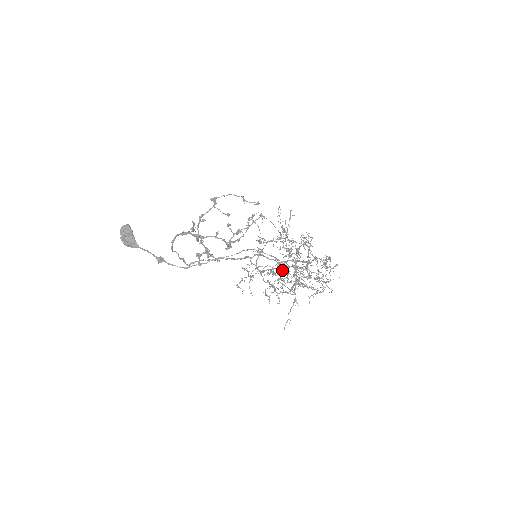
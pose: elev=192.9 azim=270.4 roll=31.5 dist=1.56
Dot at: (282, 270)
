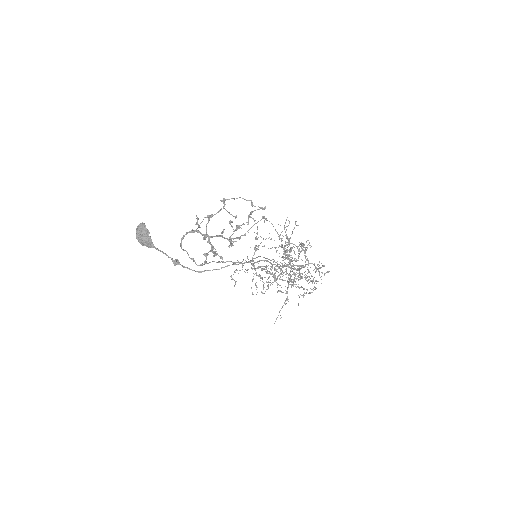
Dot at: occluded
